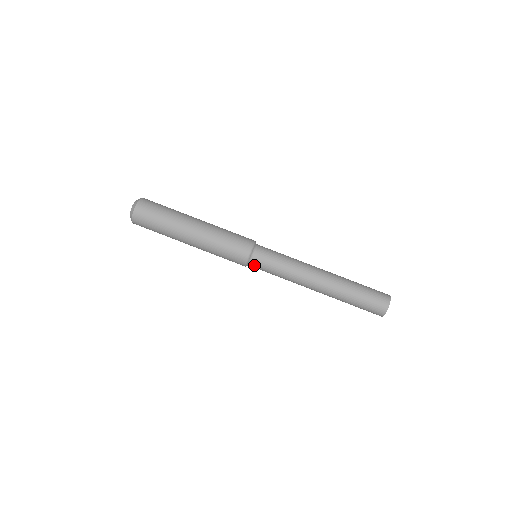
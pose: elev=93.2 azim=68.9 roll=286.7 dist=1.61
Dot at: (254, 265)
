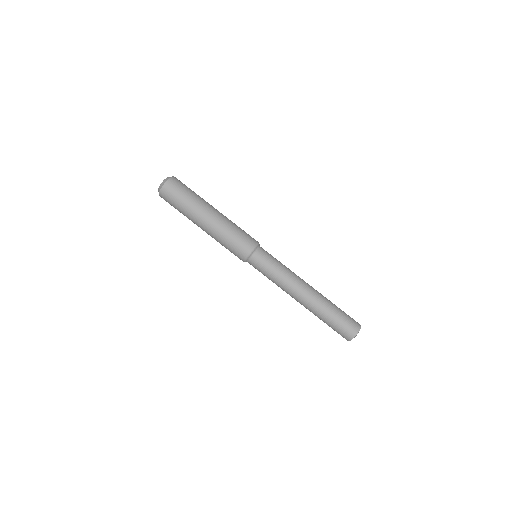
Dot at: (254, 261)
